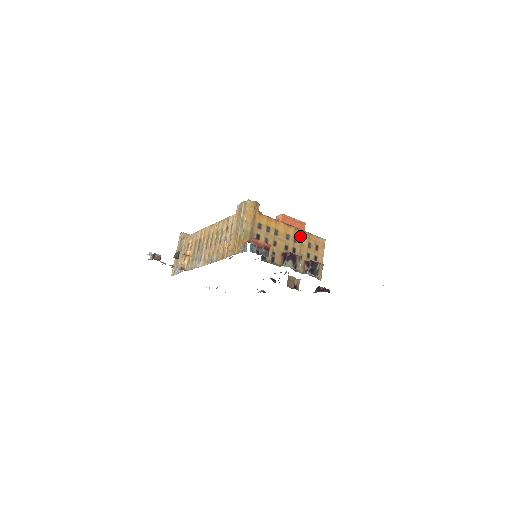
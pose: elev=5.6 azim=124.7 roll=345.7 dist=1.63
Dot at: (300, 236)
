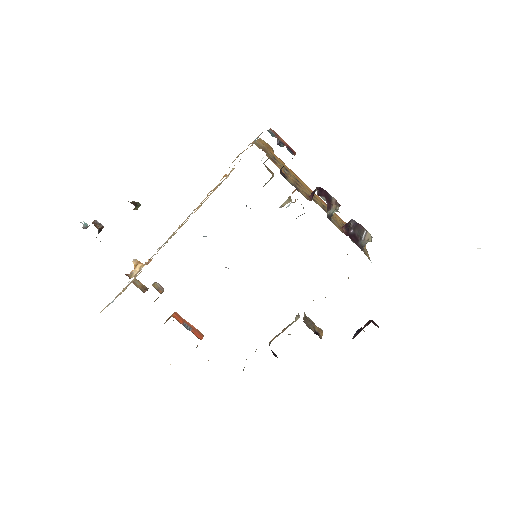
Dot at: occluded
